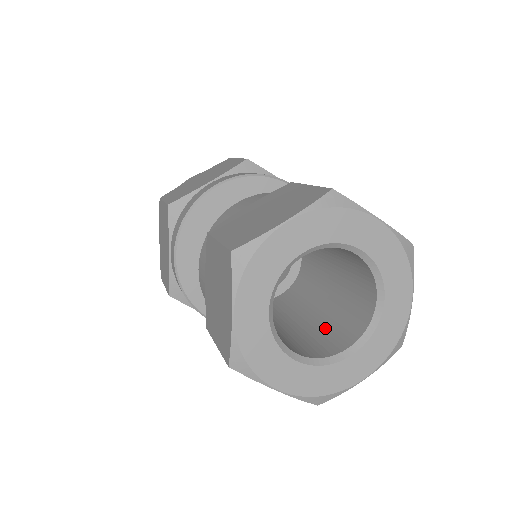
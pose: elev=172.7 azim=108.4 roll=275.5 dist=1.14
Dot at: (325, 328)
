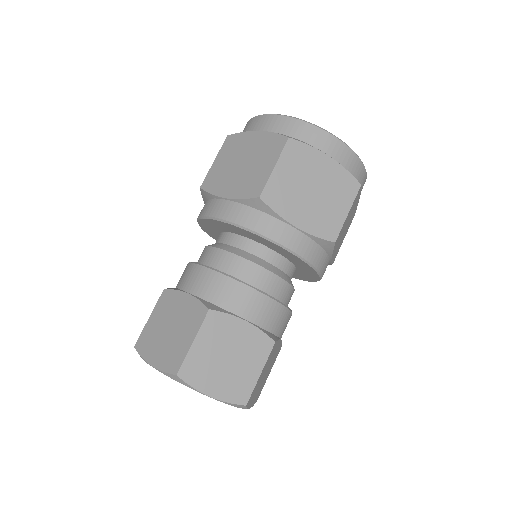
Dot at: occluded
